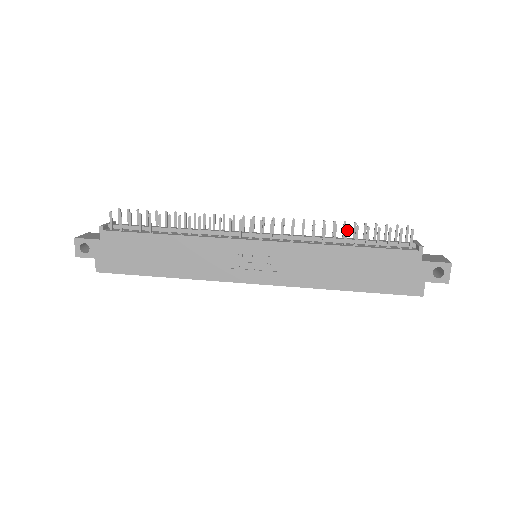
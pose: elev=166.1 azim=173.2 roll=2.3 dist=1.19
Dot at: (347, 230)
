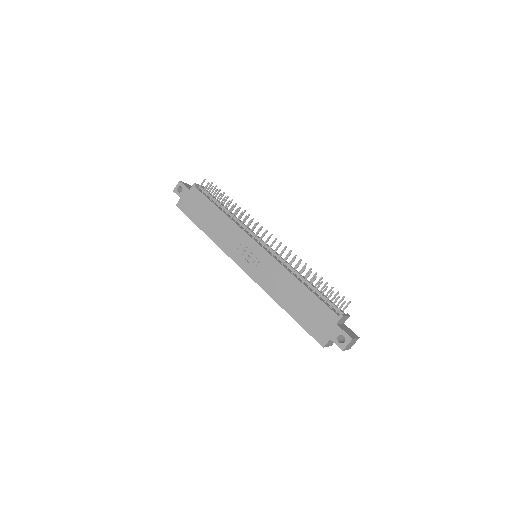
Dot at: (309, 274)
